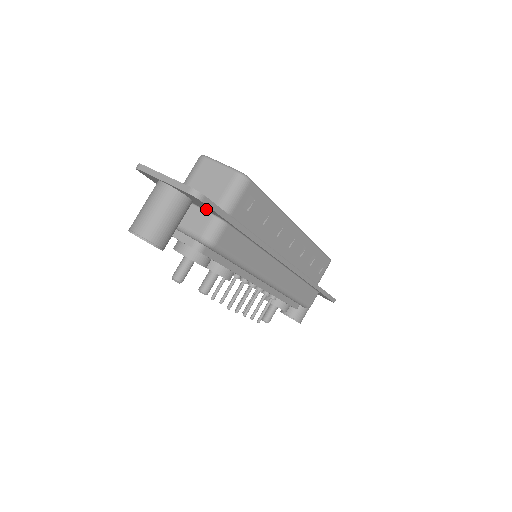
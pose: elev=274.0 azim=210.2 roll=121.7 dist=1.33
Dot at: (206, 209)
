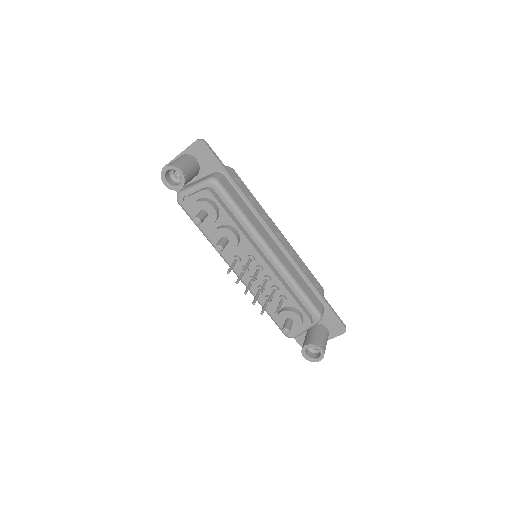
Dot at: (209, 169)
